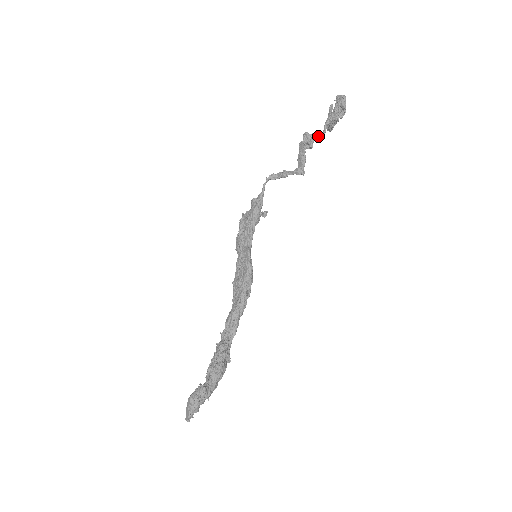
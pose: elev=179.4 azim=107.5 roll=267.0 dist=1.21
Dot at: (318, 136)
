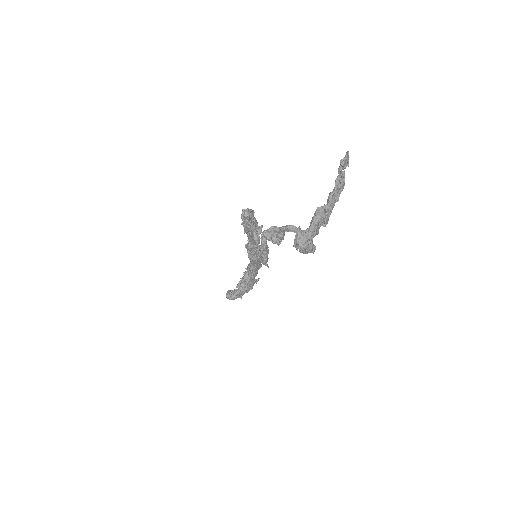
Dot at: occluded
